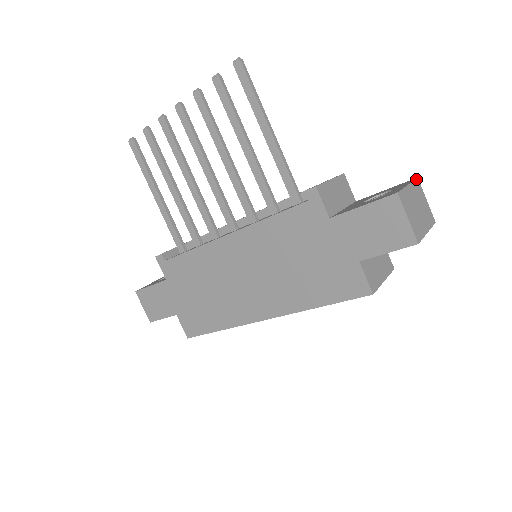
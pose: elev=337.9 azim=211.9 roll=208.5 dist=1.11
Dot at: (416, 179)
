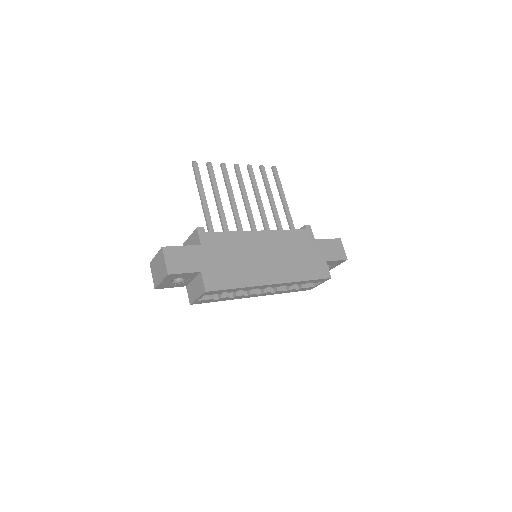
Dot at: occluded
